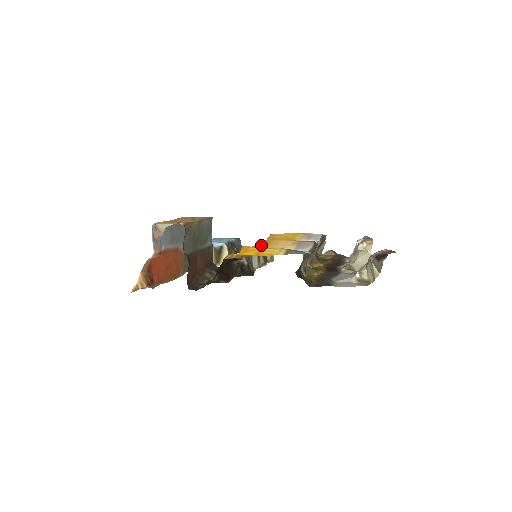
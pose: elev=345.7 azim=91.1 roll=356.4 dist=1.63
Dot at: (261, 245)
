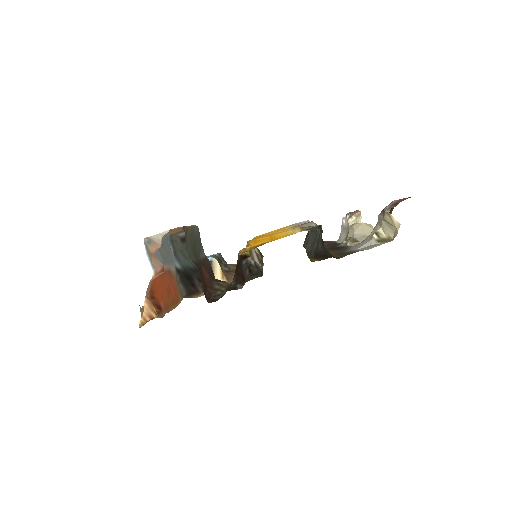
Dot at: occluded
